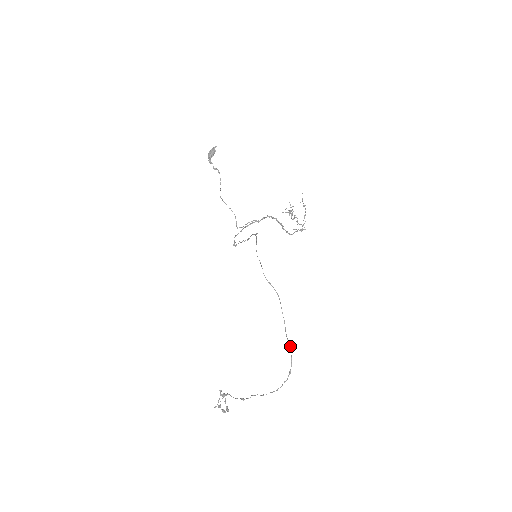
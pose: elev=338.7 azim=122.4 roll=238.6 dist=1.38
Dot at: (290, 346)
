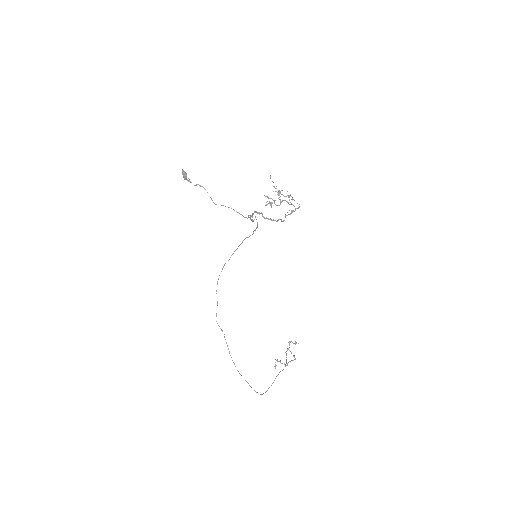
Dot at: (245, 380)
